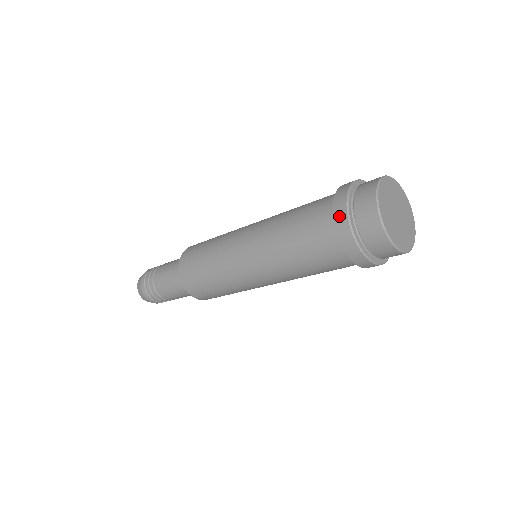
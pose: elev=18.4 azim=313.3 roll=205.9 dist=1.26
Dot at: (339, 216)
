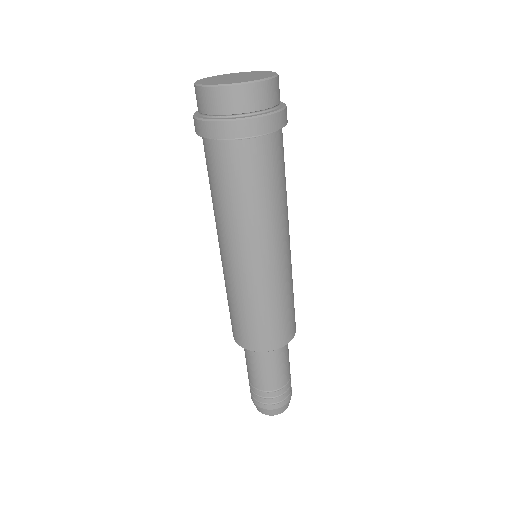
Dot at: (212, 131)
